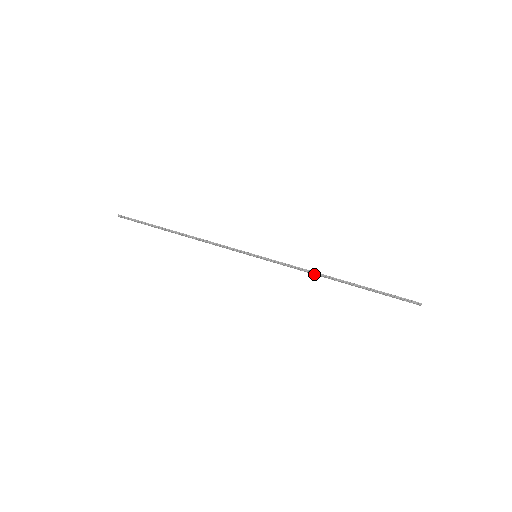
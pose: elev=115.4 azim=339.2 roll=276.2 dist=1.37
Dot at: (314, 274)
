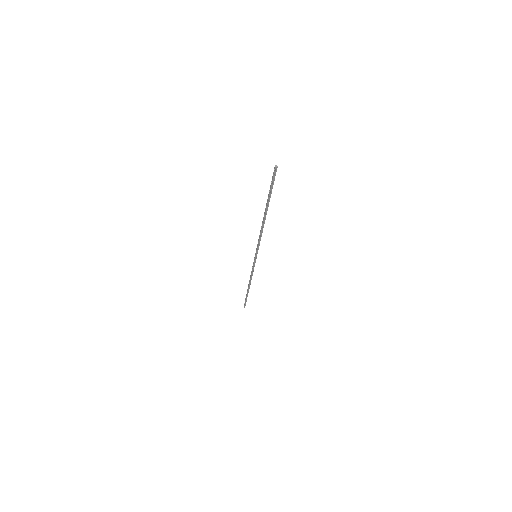
Dot at: (261, 229)
